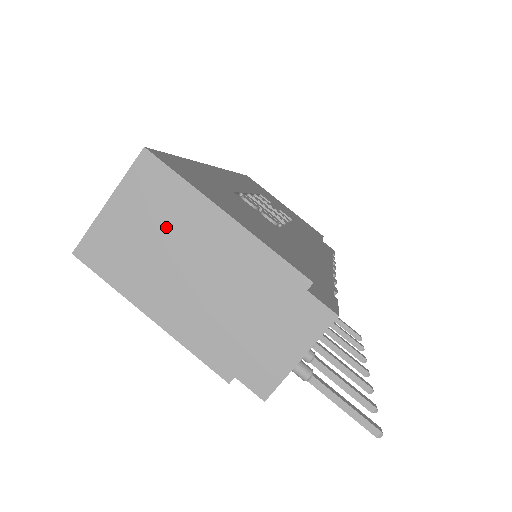
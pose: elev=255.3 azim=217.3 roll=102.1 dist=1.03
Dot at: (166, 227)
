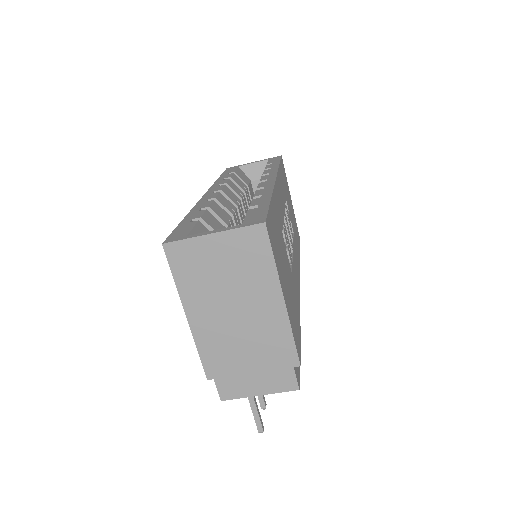
Dot at: (240, 277)
